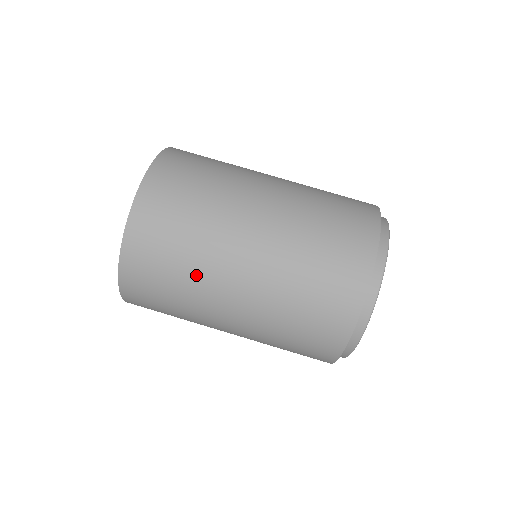
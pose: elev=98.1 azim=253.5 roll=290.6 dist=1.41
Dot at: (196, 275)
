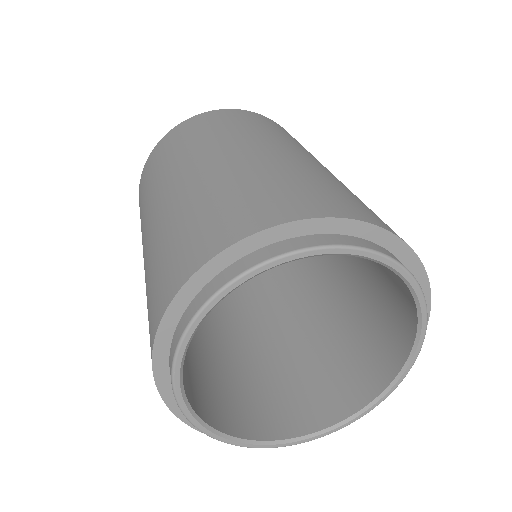
Dot at: (147, 202)
